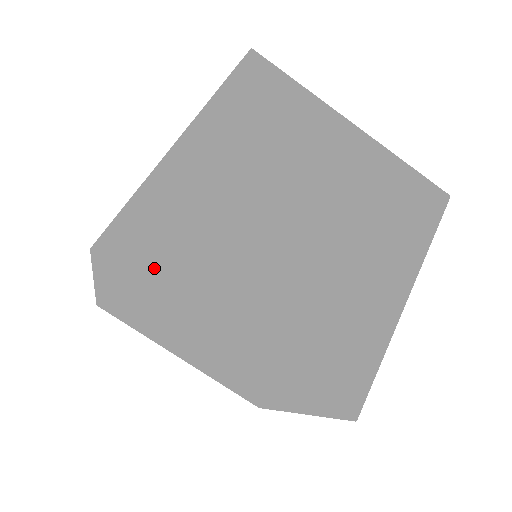
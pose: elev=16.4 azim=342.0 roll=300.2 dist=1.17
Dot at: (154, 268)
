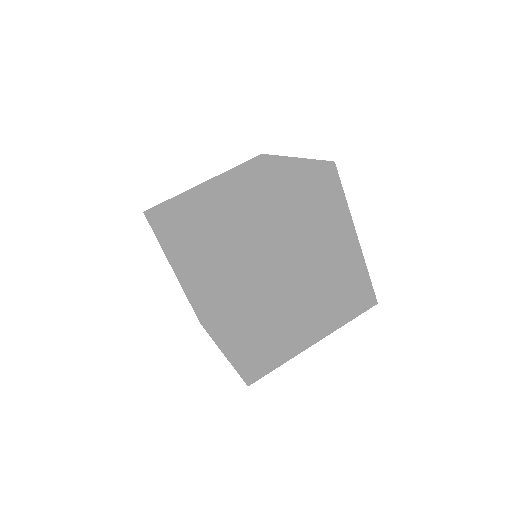
Dot at: (206, 224)
